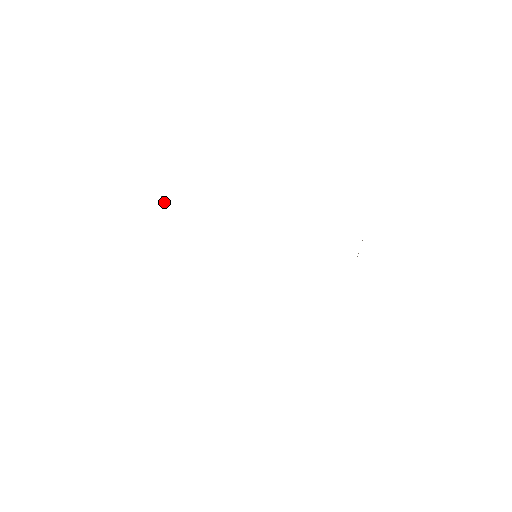
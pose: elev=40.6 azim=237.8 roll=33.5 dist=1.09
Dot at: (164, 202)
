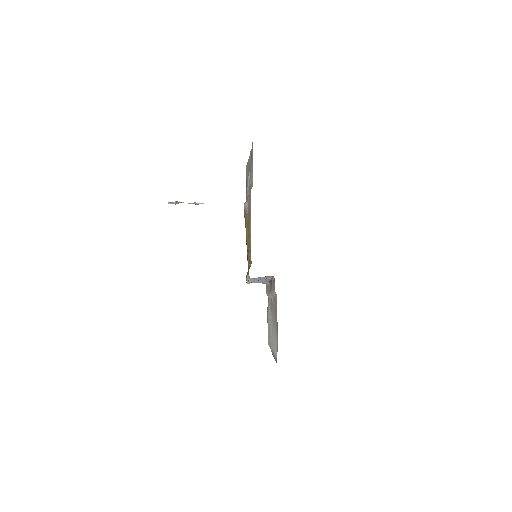
Dot at: (190, 203)
